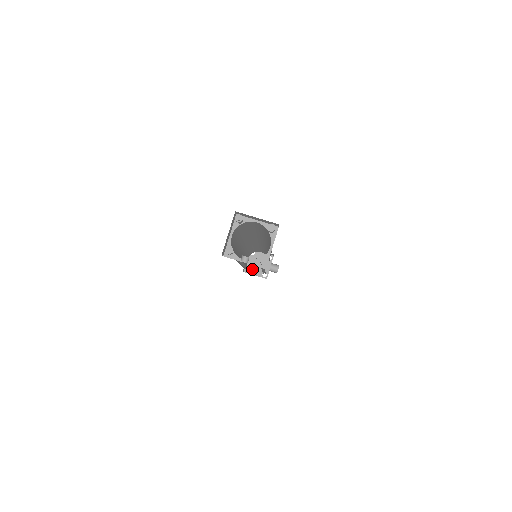
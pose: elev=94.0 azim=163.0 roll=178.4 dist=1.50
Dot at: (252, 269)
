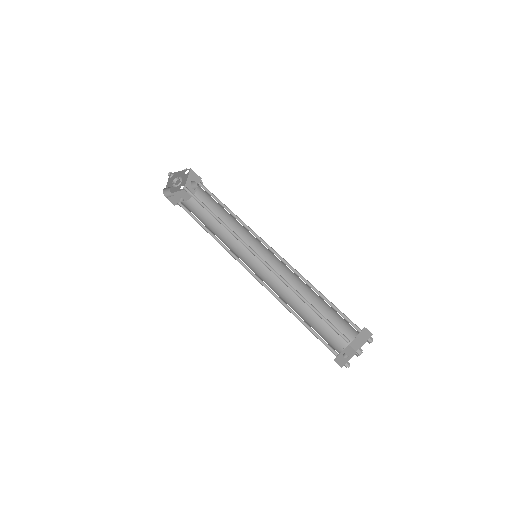
Dot at: (171, 189)
